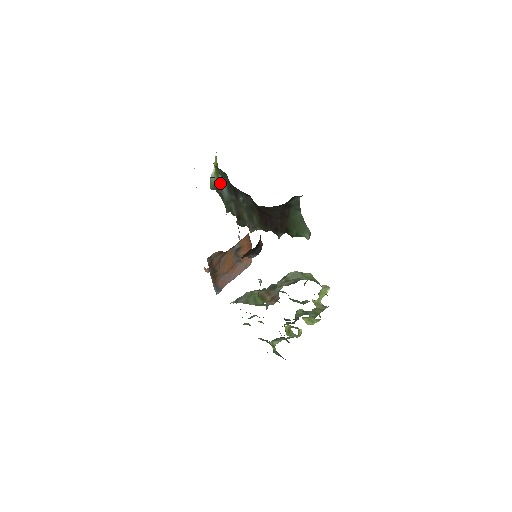
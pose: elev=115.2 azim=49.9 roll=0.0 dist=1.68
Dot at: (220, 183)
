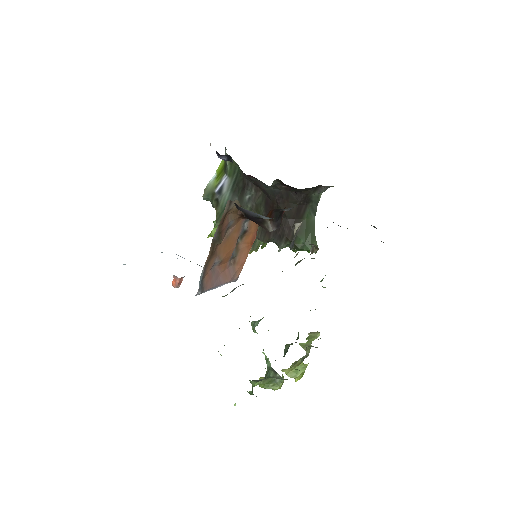
Dot at: (222, 184)
